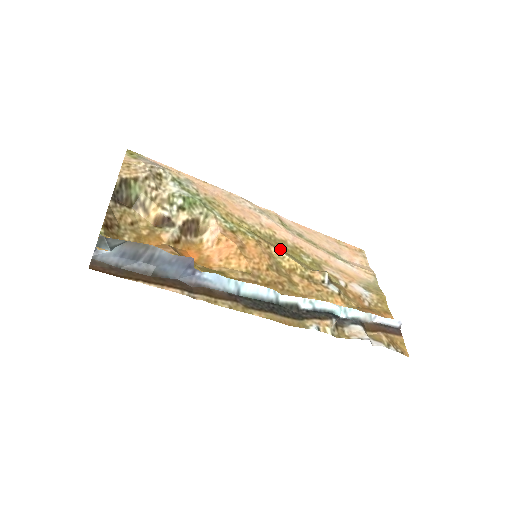
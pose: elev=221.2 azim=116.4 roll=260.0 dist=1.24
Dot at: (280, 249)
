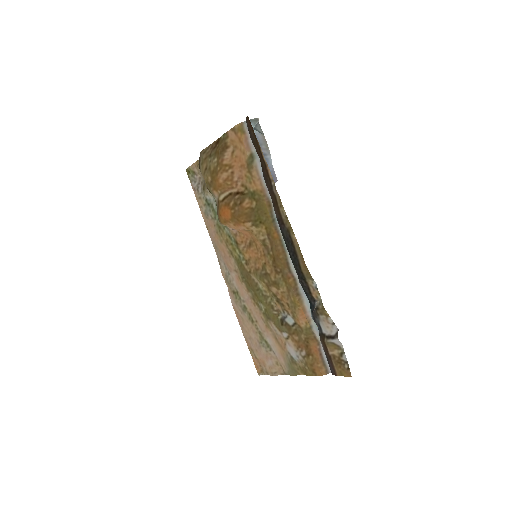
Dot at: (252, 283)
